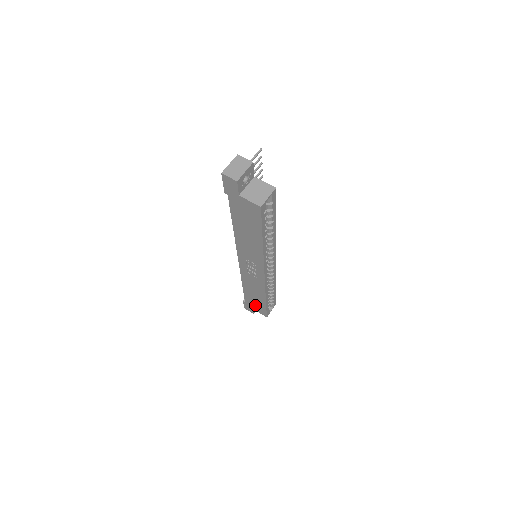
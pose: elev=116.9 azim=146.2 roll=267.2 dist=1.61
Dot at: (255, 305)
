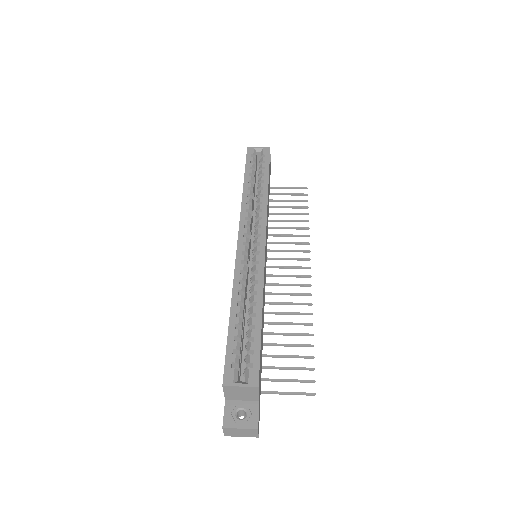
Dot at: occluded
